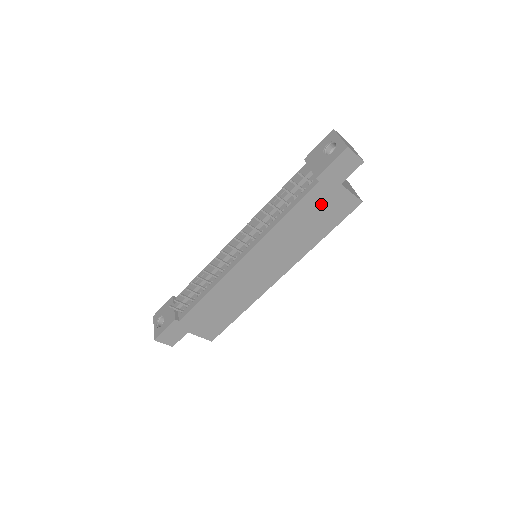
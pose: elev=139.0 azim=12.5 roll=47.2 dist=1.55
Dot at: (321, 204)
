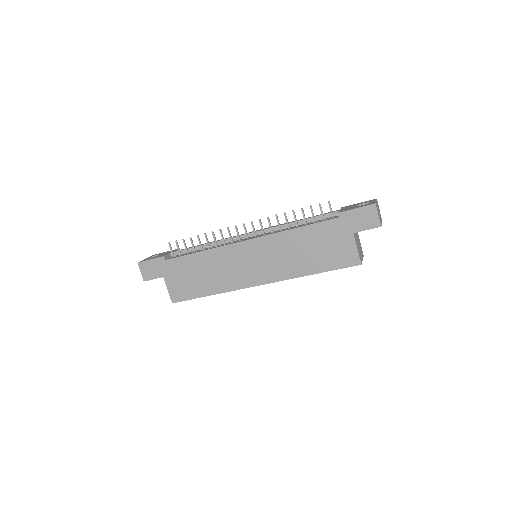
Dot at: (329, 239)
